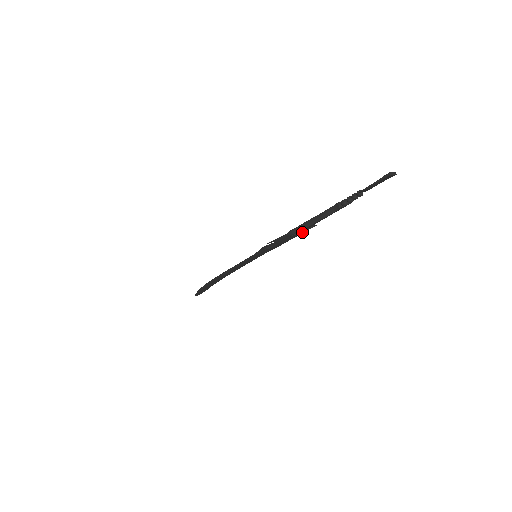
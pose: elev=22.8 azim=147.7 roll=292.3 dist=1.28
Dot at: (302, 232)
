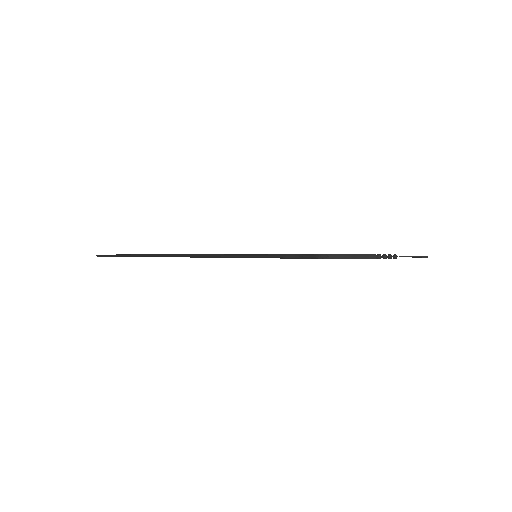
Dot at: (322, 258)
